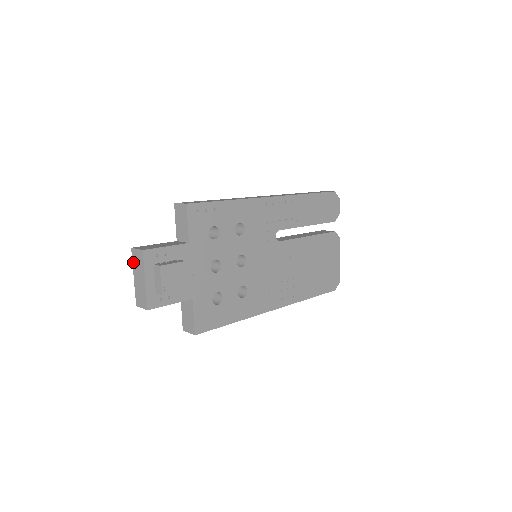
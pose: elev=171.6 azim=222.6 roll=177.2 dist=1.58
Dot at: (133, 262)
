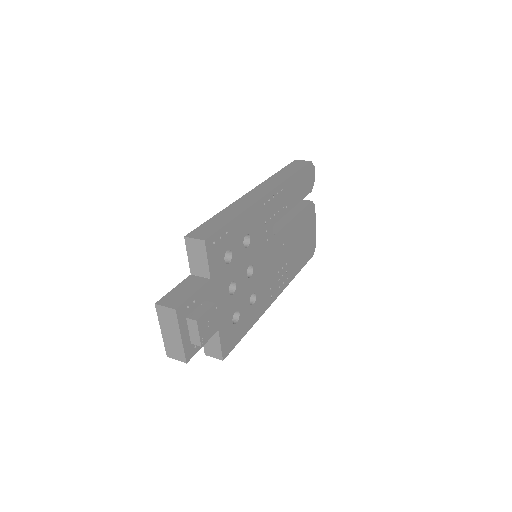
Dot at: (159, 318)
